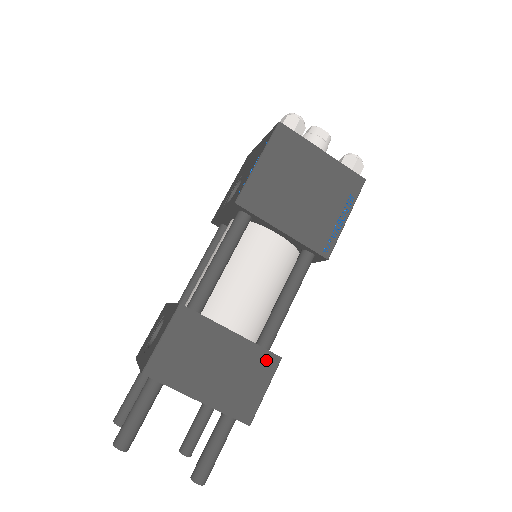
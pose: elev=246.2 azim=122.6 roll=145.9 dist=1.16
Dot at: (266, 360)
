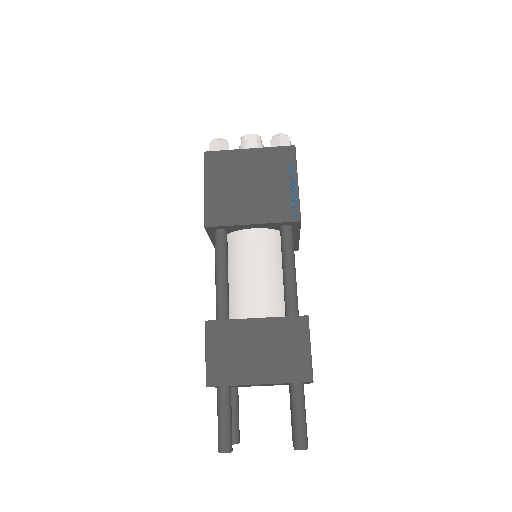
Dot at: (296, 324)
